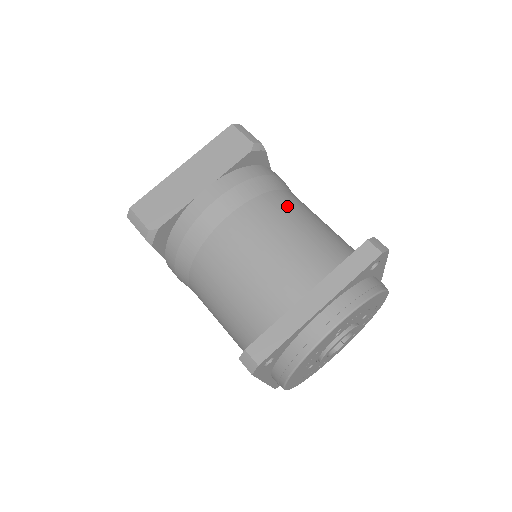
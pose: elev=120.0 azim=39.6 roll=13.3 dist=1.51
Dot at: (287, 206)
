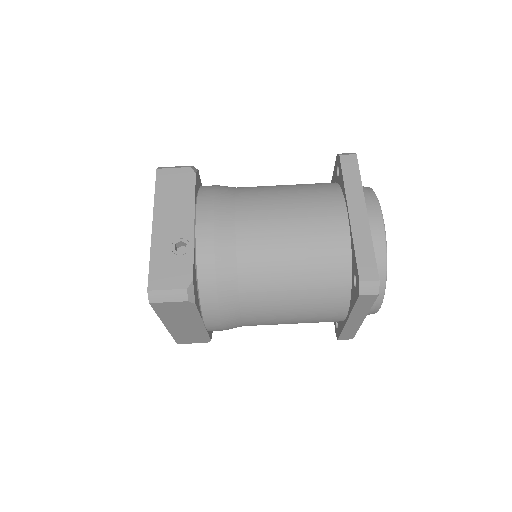
Dot at: (264, 288)
